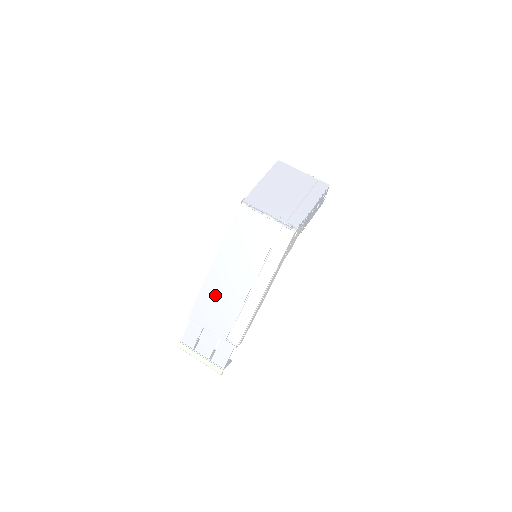
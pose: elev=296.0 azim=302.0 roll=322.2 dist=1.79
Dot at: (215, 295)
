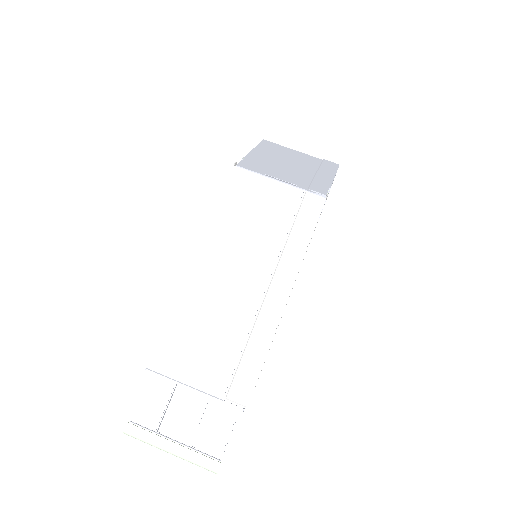
Dot at: (198, 318)
